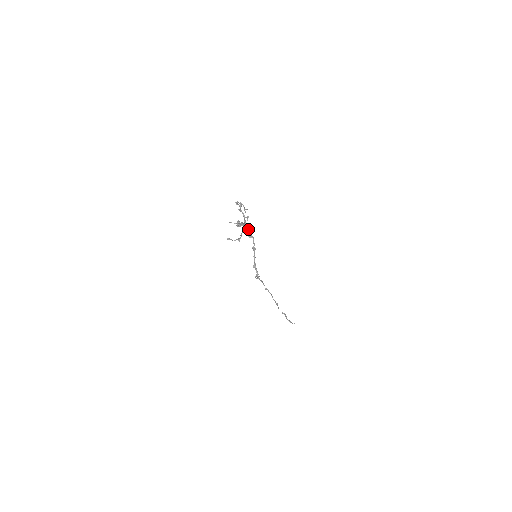
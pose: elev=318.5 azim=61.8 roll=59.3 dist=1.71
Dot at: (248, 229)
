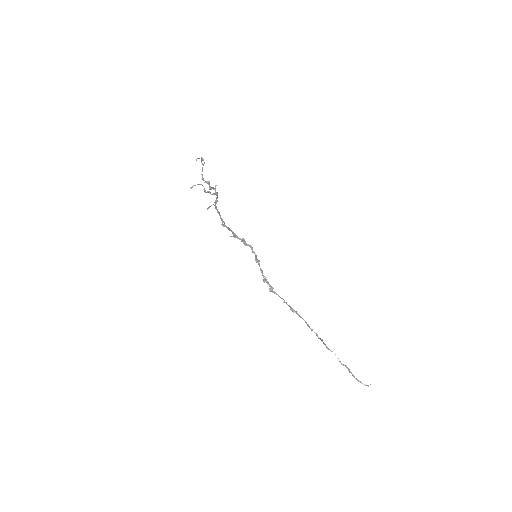
Dot at: (242, 238)
